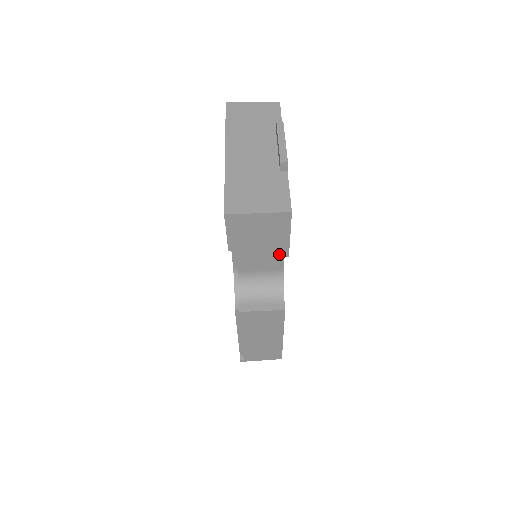
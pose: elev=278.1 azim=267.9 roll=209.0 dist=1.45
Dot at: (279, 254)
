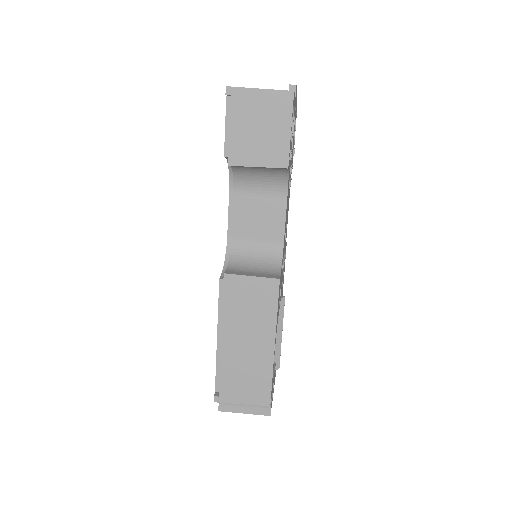
Dot at: (278, 162)
